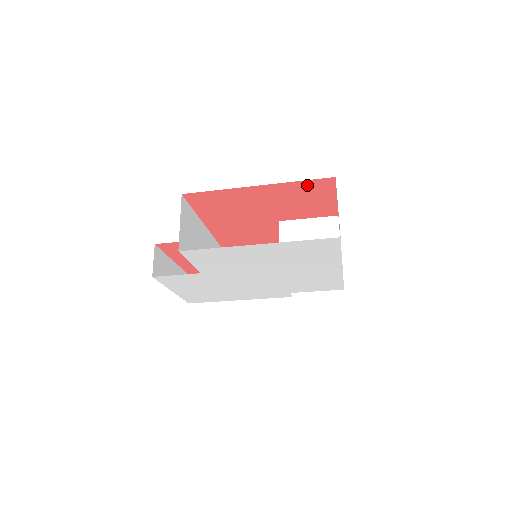
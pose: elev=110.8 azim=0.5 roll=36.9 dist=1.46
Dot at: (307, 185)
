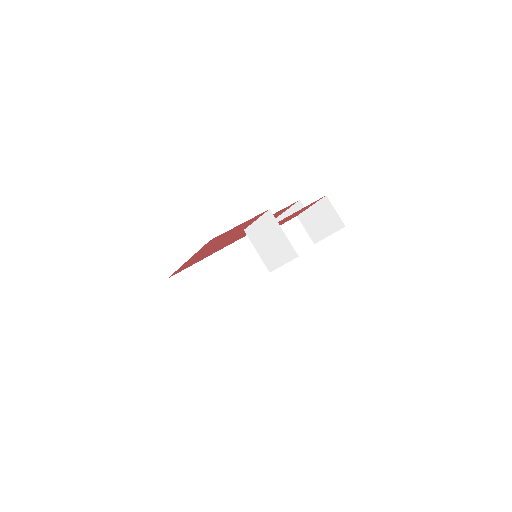
Dot at: (208, 244)
